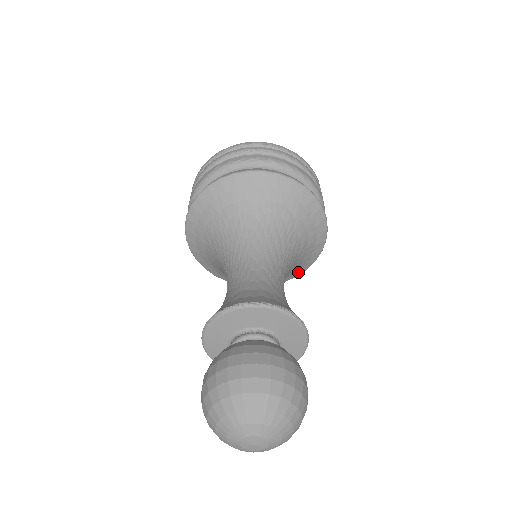
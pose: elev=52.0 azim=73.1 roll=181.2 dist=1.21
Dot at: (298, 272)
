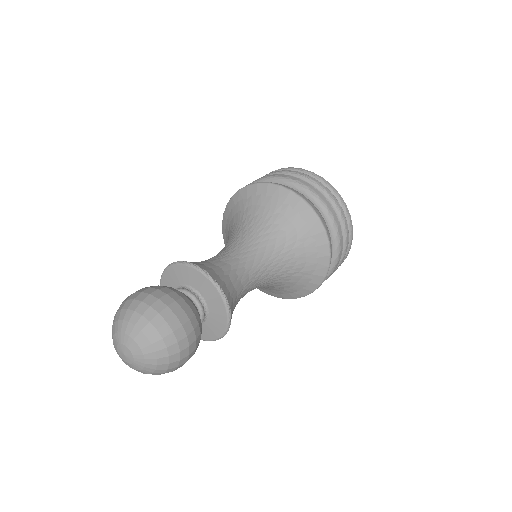
Dot at: (295, 294)
